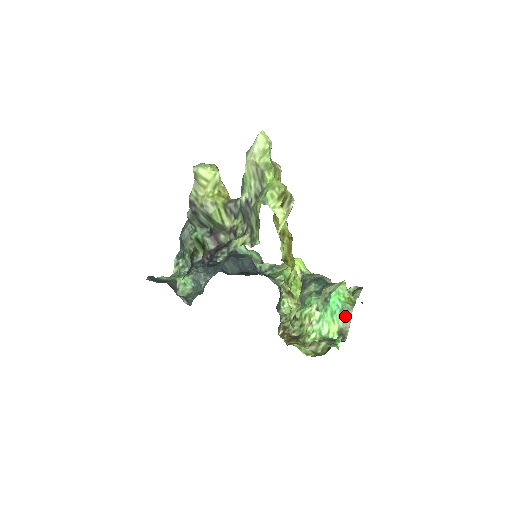
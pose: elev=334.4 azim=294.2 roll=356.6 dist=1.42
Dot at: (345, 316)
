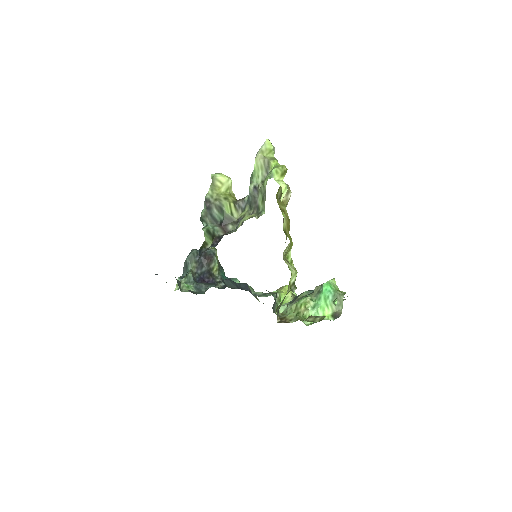
Dot at: (337, 301)
